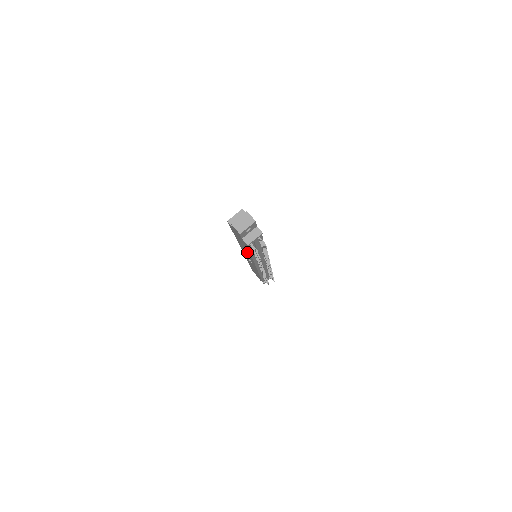
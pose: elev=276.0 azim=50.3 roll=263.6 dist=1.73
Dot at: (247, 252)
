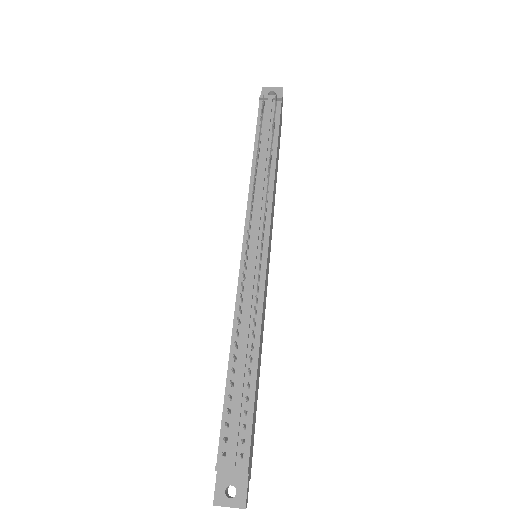
Dot at: occluded
